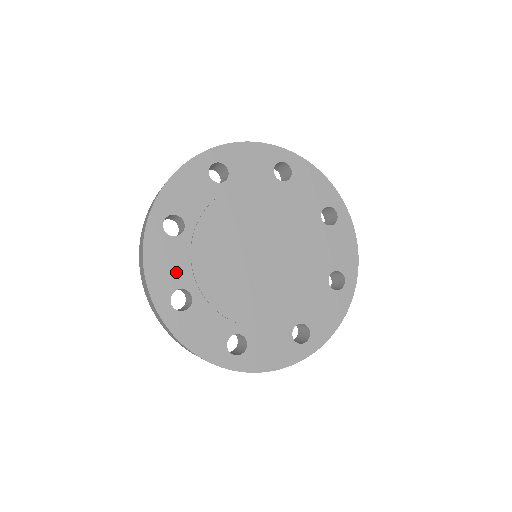
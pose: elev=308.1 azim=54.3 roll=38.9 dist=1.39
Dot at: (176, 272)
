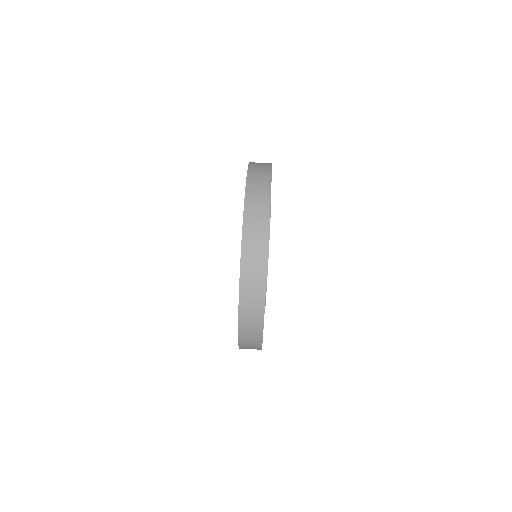
Dot at: occluded
